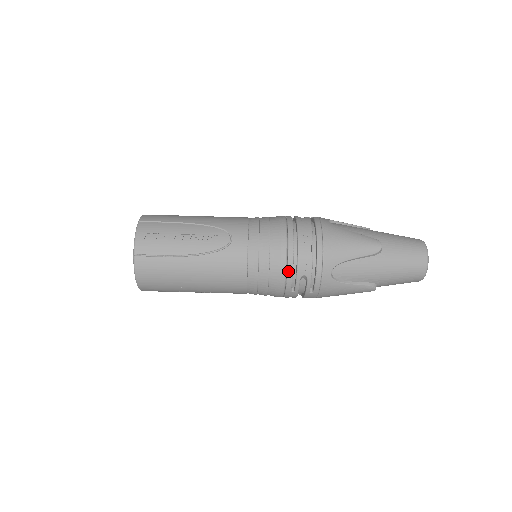
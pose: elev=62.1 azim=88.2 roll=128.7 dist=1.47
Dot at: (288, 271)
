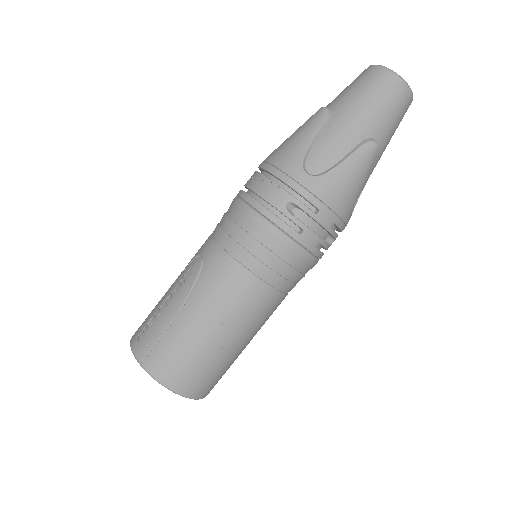
Dot at: (268, 218)
